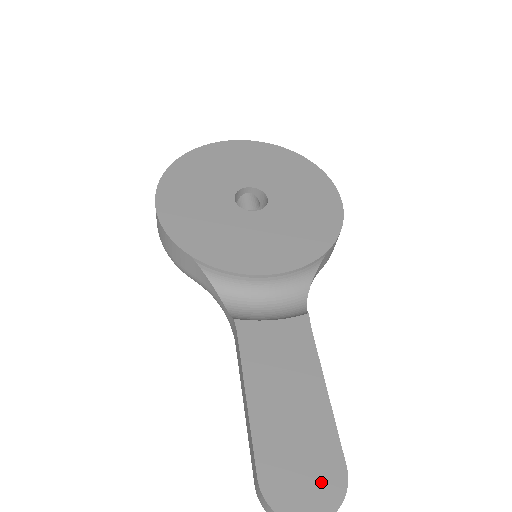
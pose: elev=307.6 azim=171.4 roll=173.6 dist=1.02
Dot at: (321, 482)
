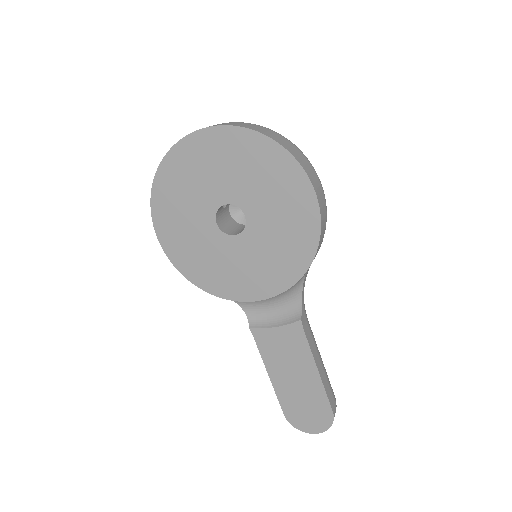
Dot at: (318, 418)
